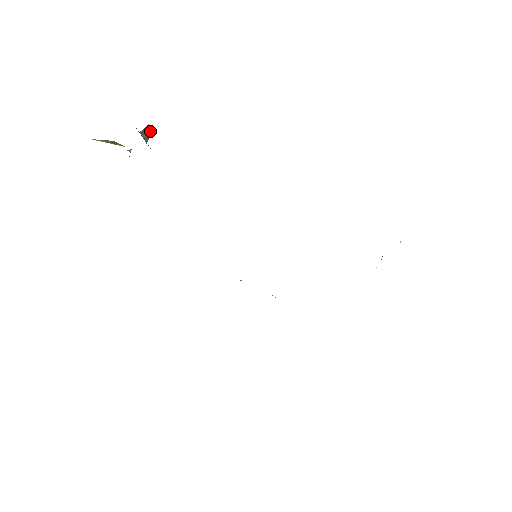
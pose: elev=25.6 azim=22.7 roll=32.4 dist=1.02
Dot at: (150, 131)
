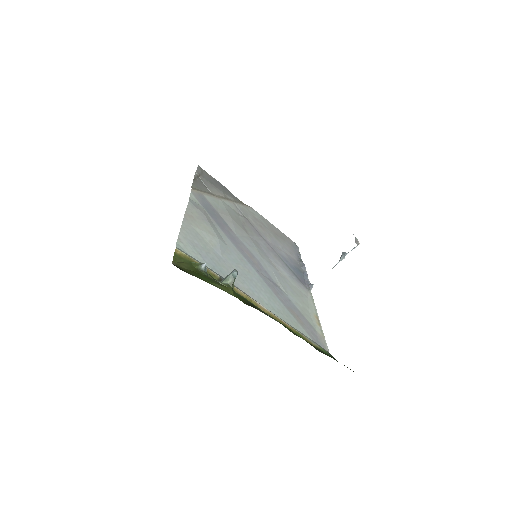
Dot at: (236, 276)
